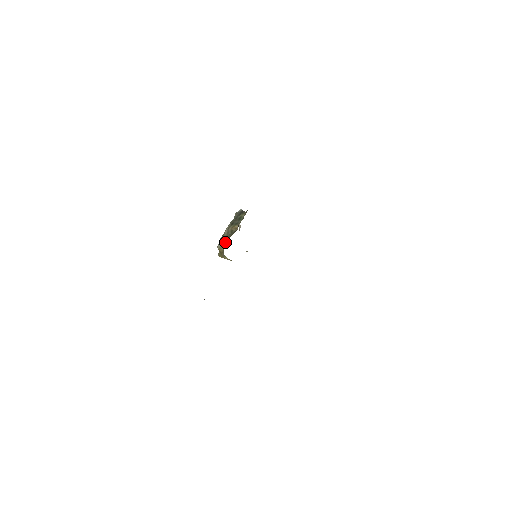
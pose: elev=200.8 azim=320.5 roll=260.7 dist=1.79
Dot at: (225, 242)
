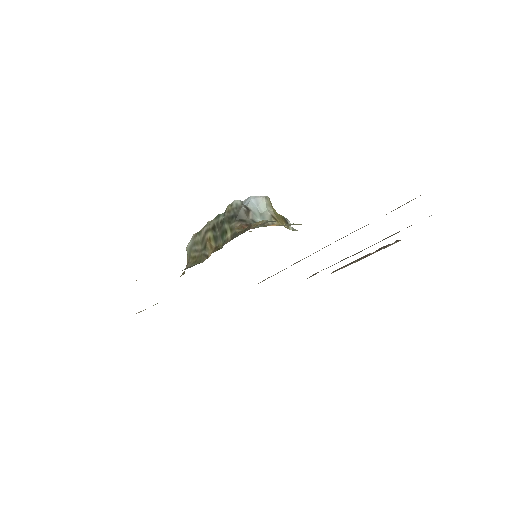
Dot at: occluded
